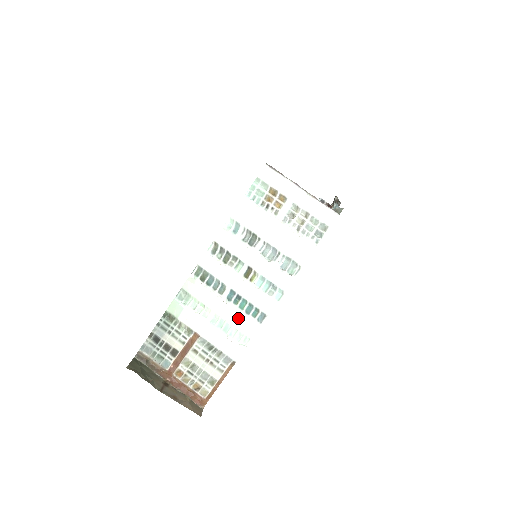
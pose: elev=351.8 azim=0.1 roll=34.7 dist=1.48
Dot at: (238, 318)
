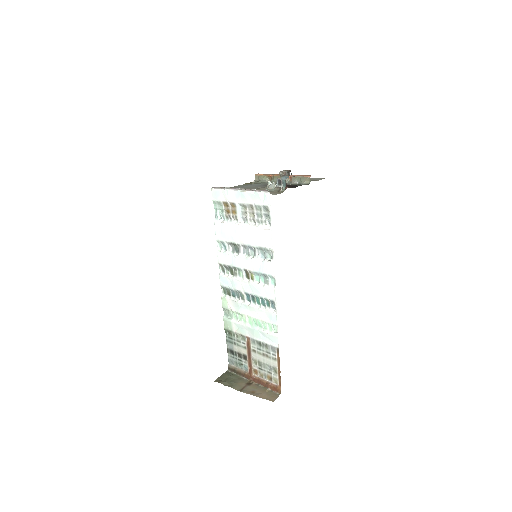
Dot at: (261, 313)
